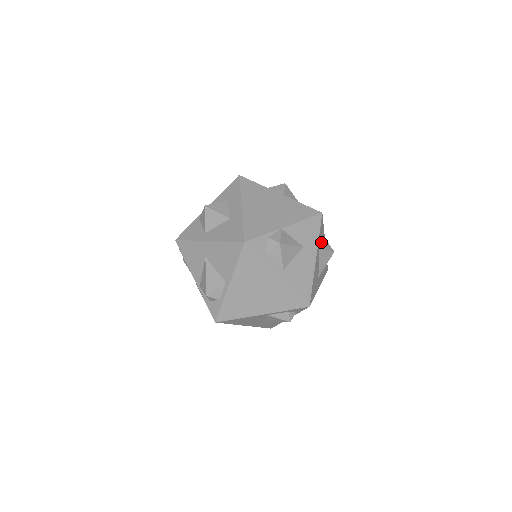
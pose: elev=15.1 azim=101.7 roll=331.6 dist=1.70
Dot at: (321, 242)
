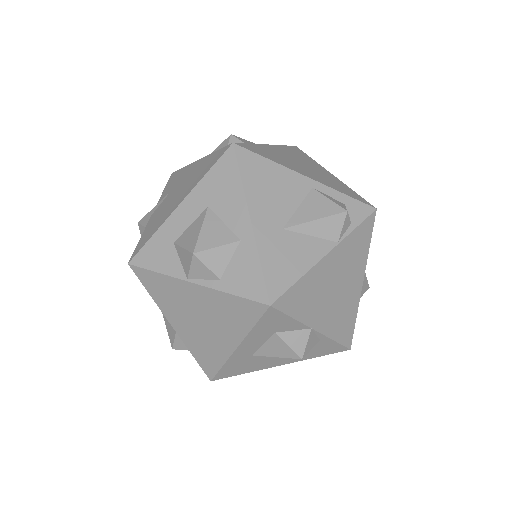
Dot at: occluded
